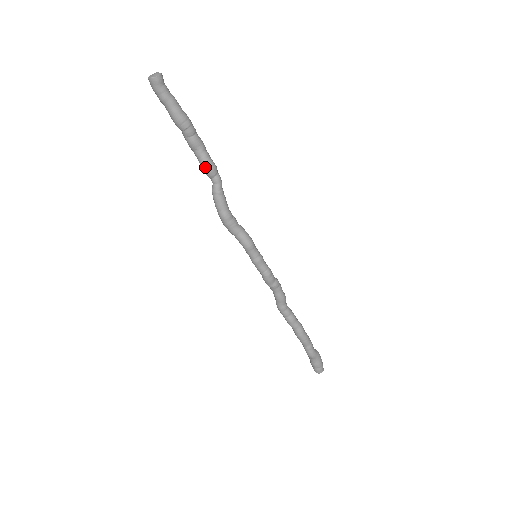
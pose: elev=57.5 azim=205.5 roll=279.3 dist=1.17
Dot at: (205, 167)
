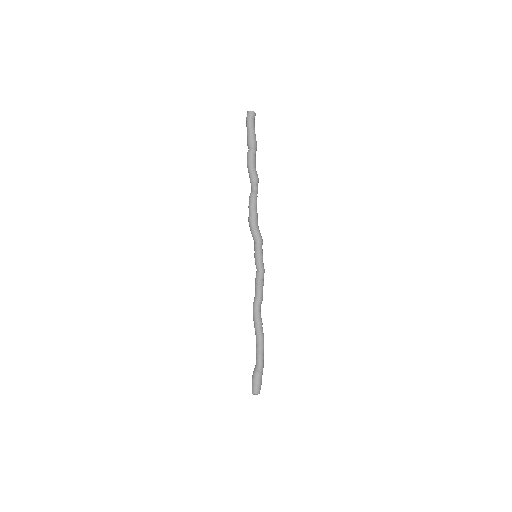
Dot at: (255, 176)
